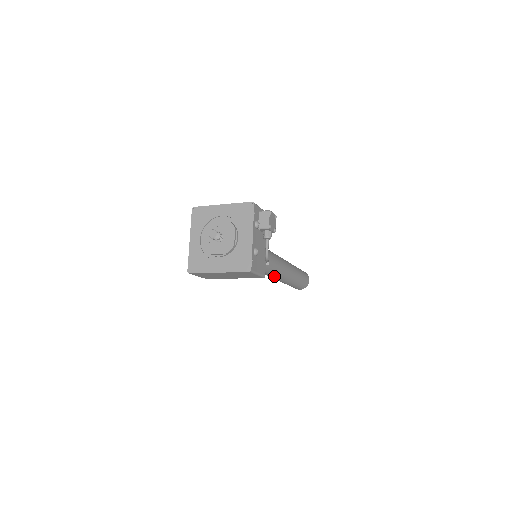
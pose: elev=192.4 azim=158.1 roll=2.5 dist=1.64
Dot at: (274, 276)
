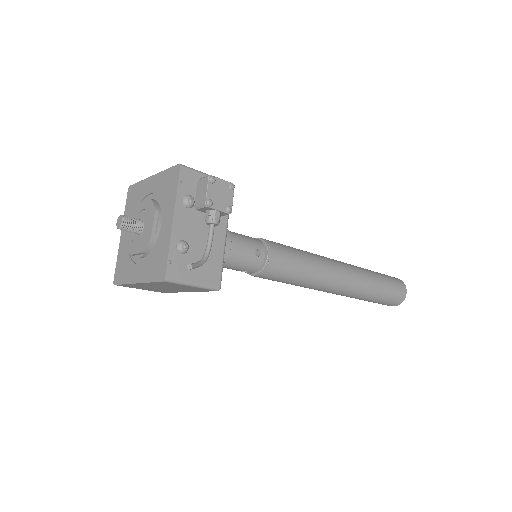
Dot at: (310, 287)
